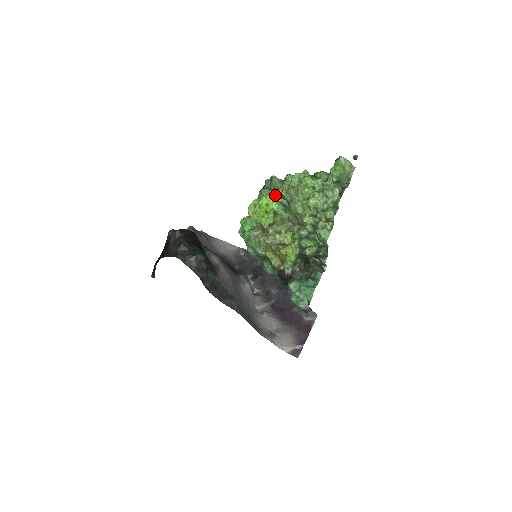
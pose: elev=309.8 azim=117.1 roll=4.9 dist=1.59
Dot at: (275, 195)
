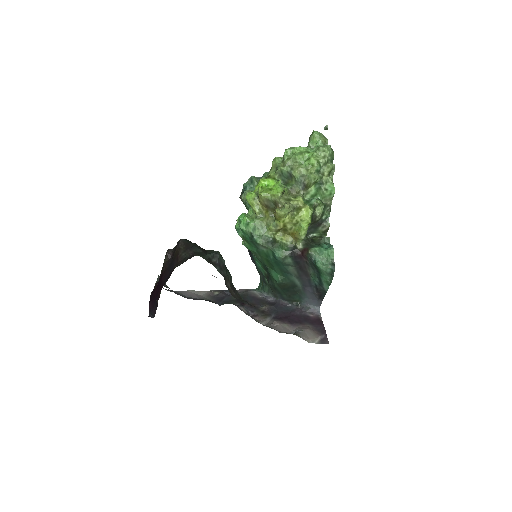
Dot at: (270, 176)
